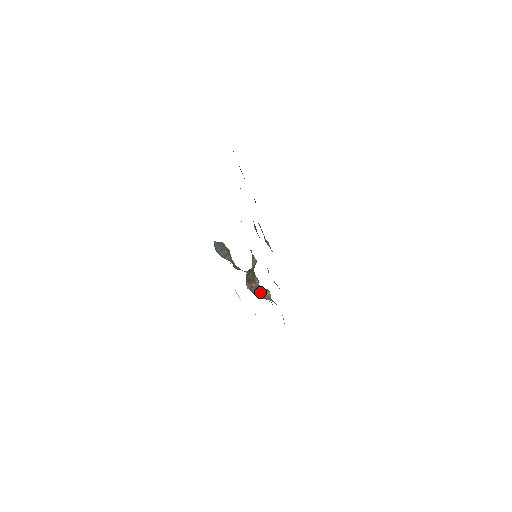
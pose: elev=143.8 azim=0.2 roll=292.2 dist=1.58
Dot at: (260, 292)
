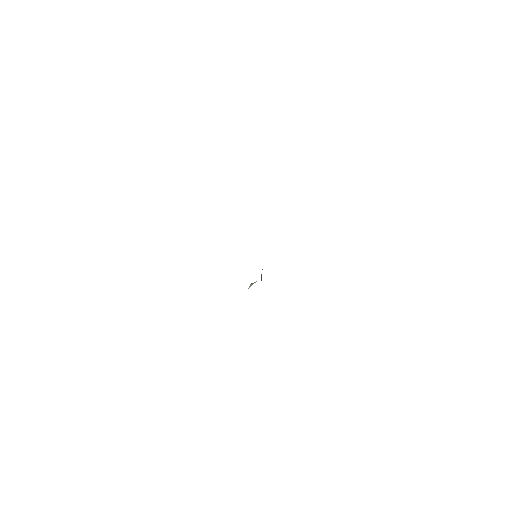
Dot at: occluded
